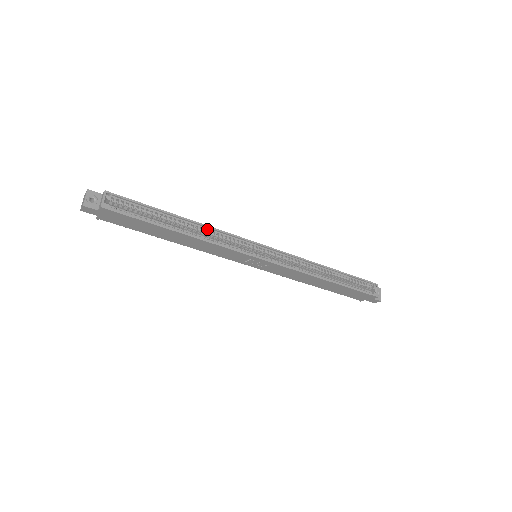
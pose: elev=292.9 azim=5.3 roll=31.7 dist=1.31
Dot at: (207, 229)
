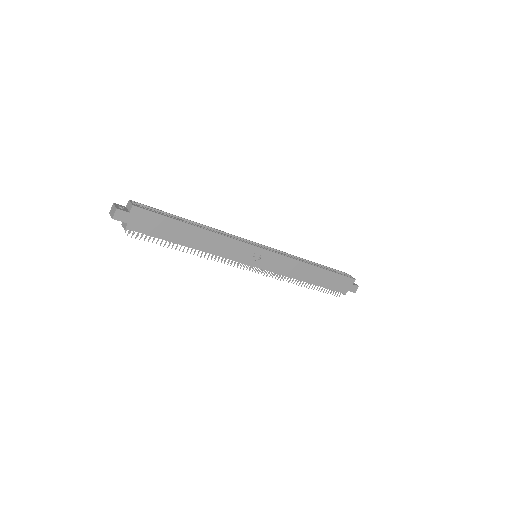
Dot at: (214, 231)
